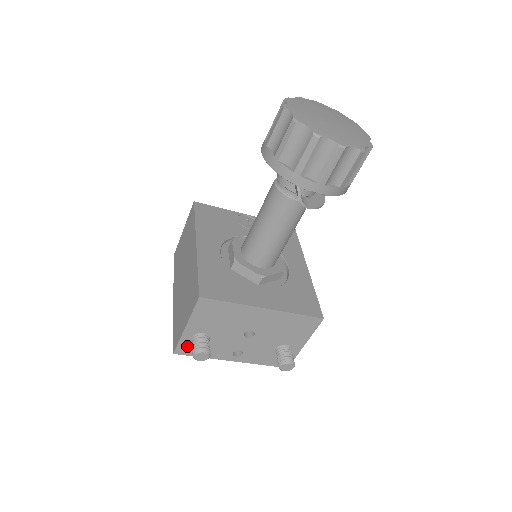
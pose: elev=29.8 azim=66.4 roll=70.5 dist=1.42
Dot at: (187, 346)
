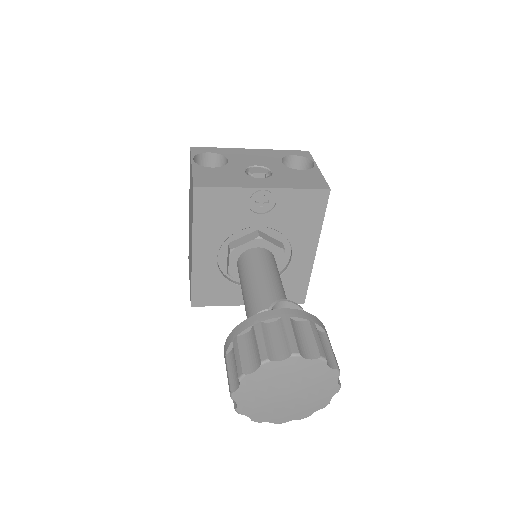
Dot at: occluded
